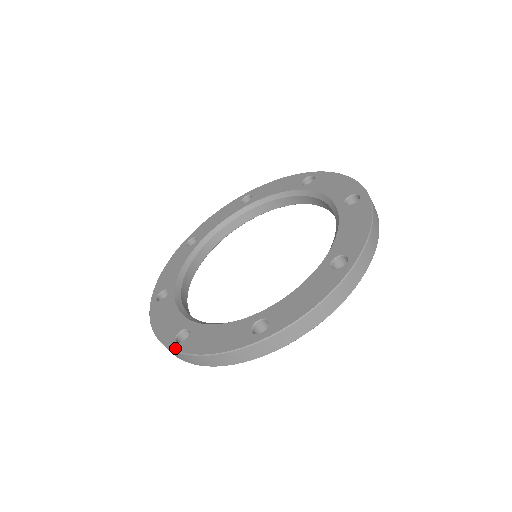
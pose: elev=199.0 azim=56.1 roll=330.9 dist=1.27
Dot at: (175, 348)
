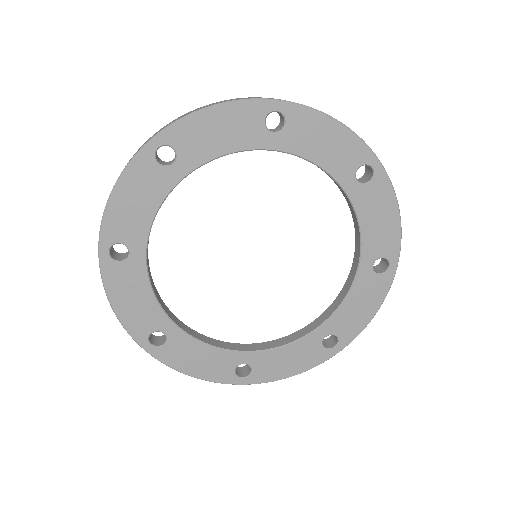
Dot at: occluded
